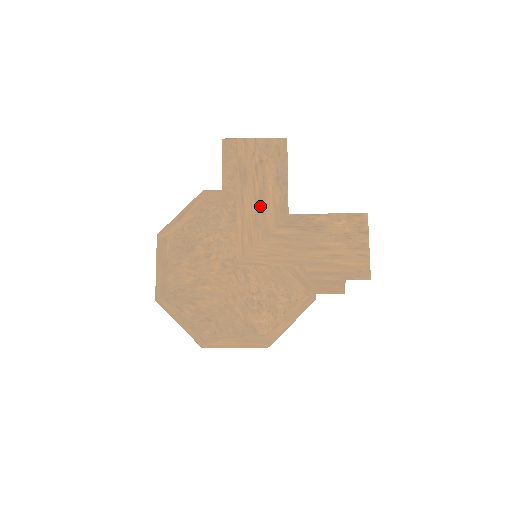
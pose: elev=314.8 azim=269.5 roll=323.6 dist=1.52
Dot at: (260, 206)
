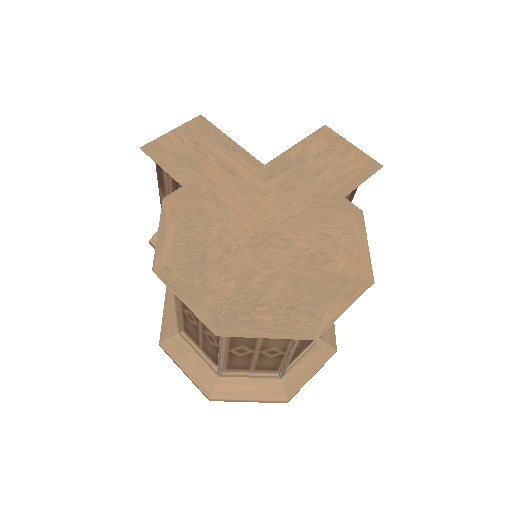
Dot at: (233, 176)
